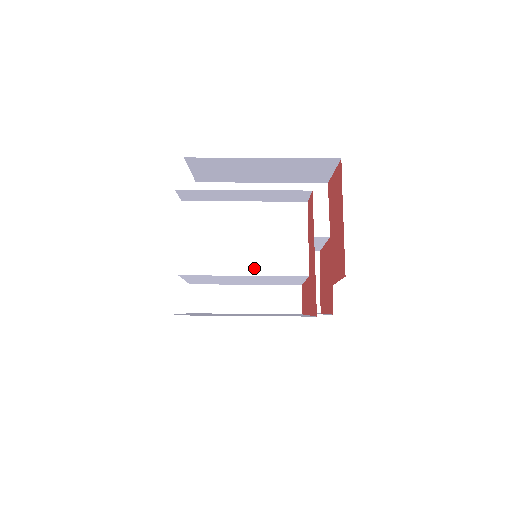
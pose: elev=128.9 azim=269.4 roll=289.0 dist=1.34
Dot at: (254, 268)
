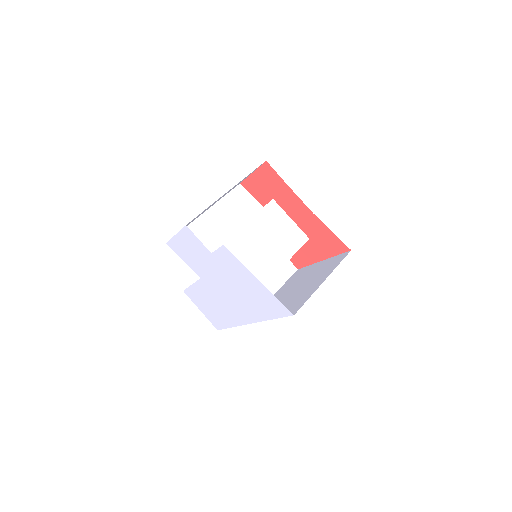
Dot at: (283, 258)
